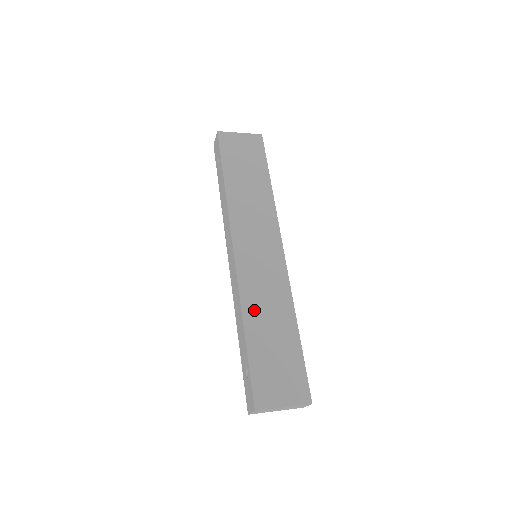
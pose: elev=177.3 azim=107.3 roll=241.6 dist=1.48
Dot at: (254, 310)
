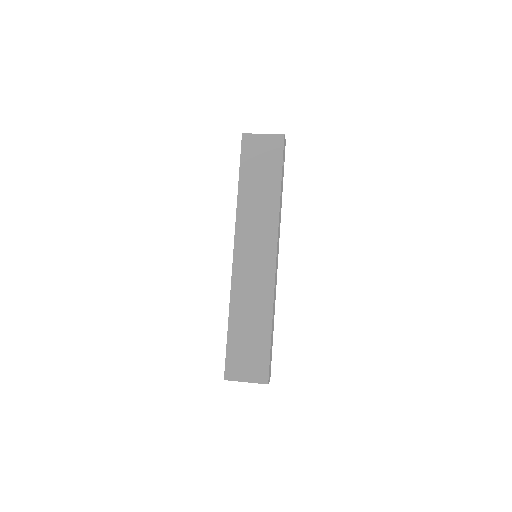
Dot at: (239, 305)
